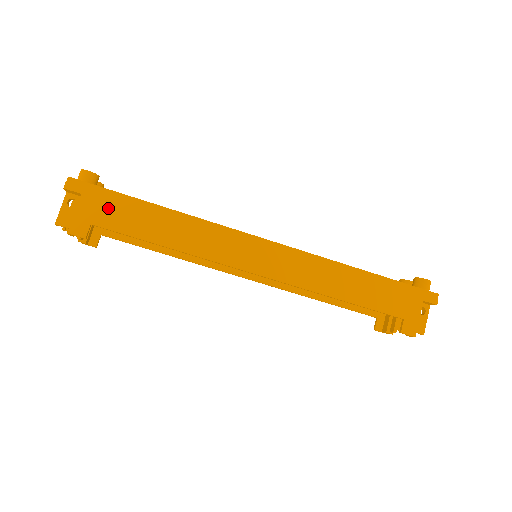
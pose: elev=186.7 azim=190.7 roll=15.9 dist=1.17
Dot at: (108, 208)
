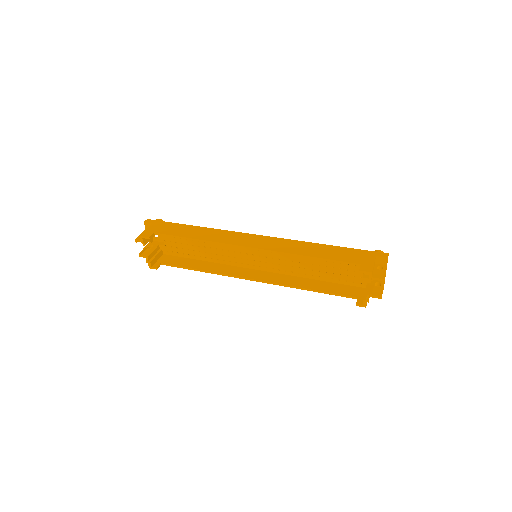
Dot at: (165, 227)
